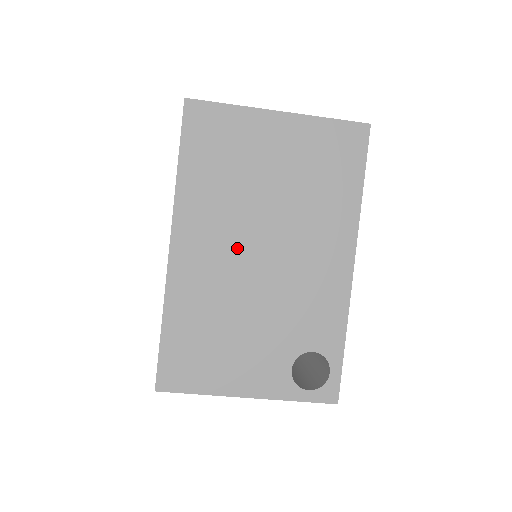
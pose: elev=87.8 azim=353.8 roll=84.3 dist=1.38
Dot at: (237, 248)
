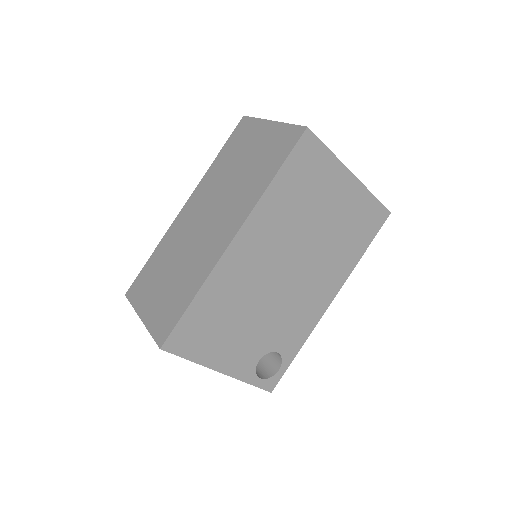
Dot at: (275, 260)
